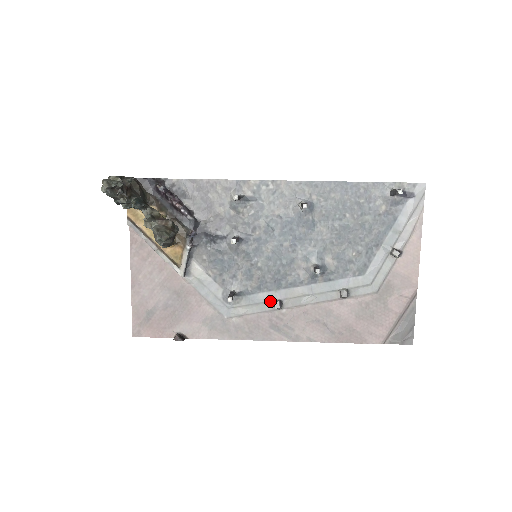
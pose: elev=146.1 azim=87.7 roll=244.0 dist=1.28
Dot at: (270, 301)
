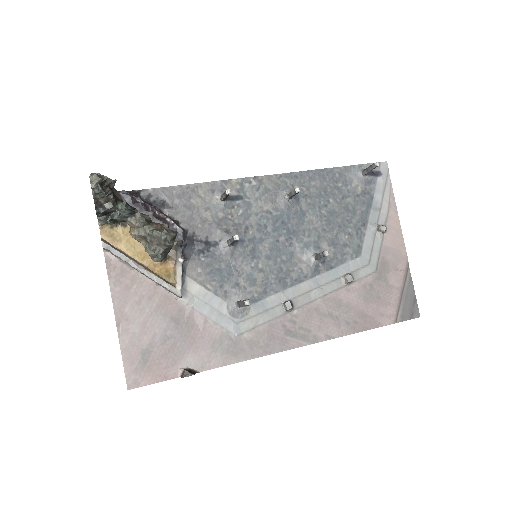
Dot at: (279, 304)
